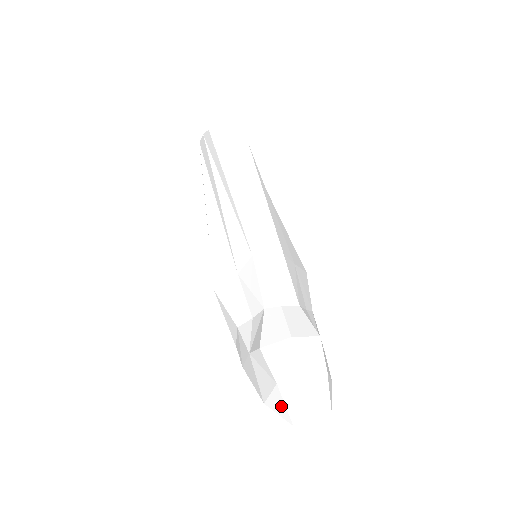
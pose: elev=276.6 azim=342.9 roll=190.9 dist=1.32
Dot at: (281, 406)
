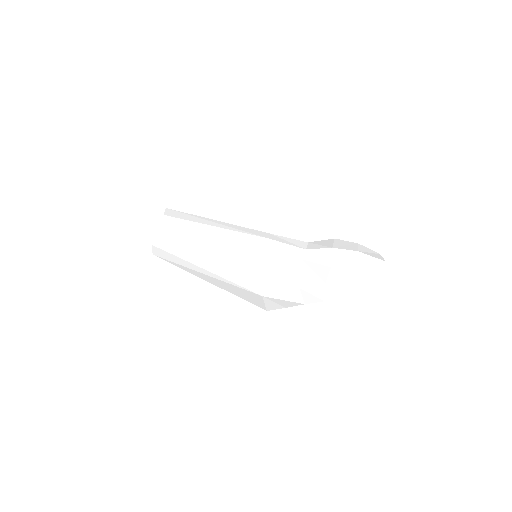
Dot at: (370, 273)
